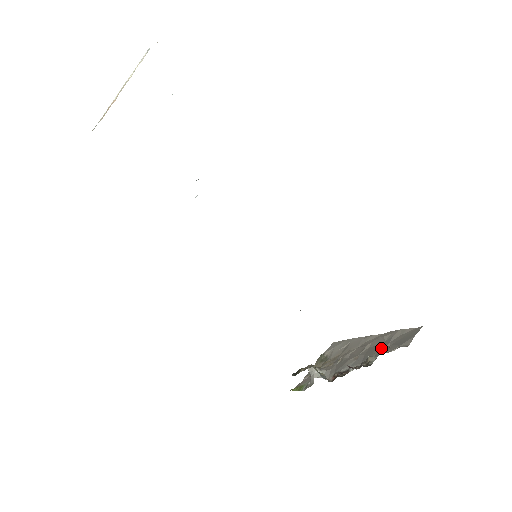
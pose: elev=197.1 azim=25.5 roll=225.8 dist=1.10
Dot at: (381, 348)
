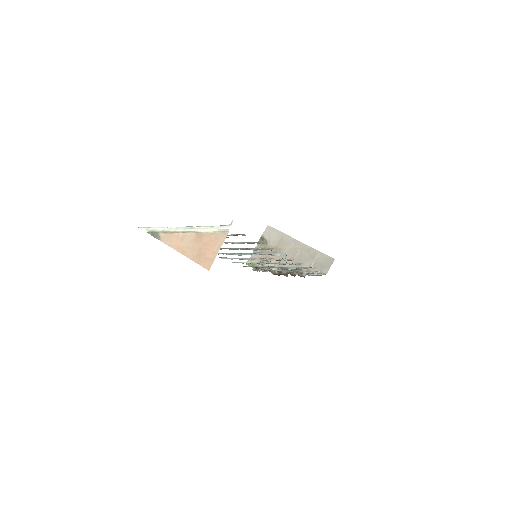
Dot at: (309, 263)
